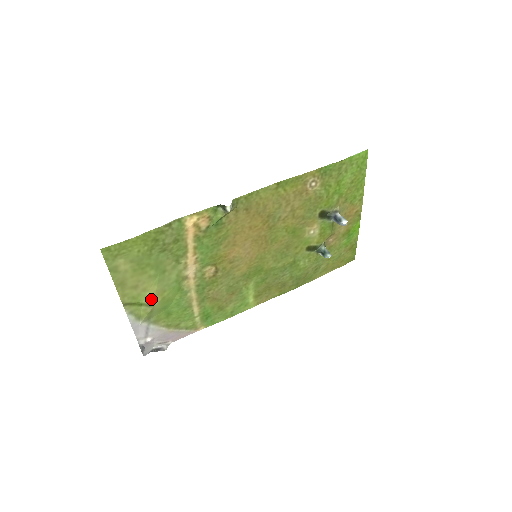
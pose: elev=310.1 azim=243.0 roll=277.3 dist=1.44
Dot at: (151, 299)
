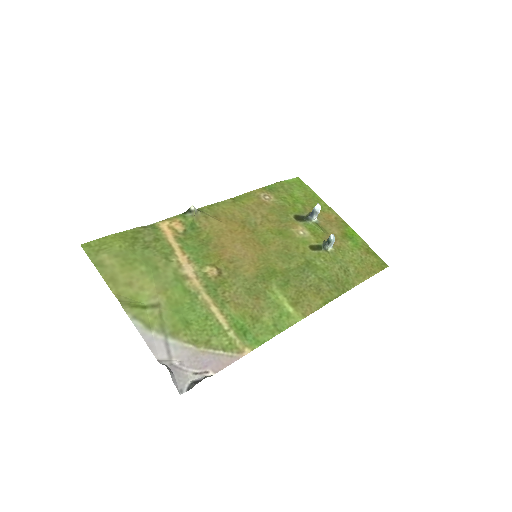
Dot at: (154, 299)
